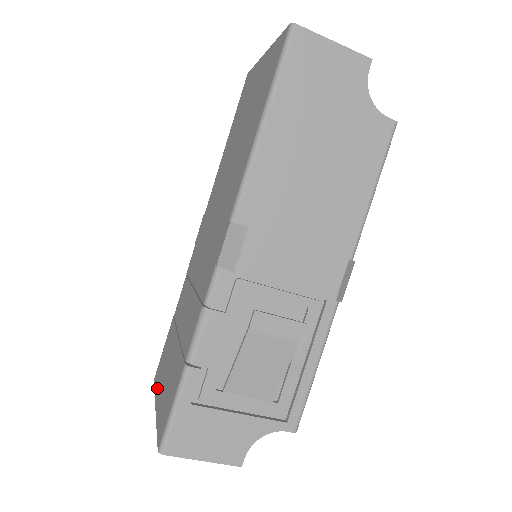
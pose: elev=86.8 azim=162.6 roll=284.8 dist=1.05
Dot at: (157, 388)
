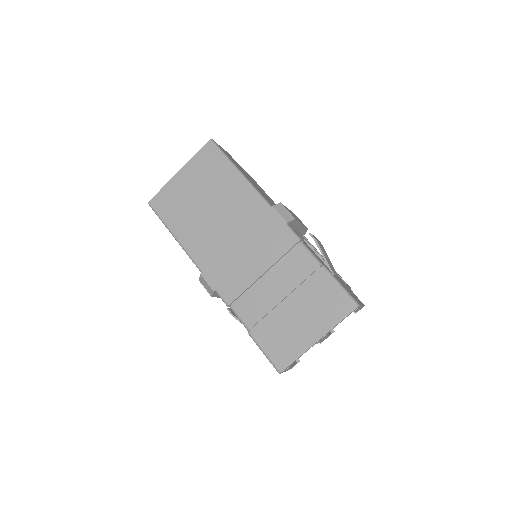
Dot at: (299, 348)
